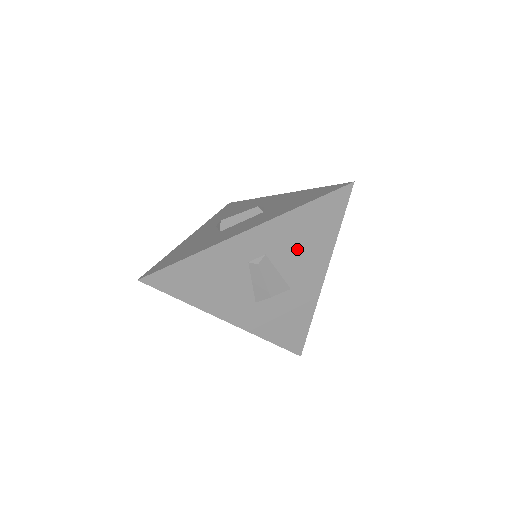
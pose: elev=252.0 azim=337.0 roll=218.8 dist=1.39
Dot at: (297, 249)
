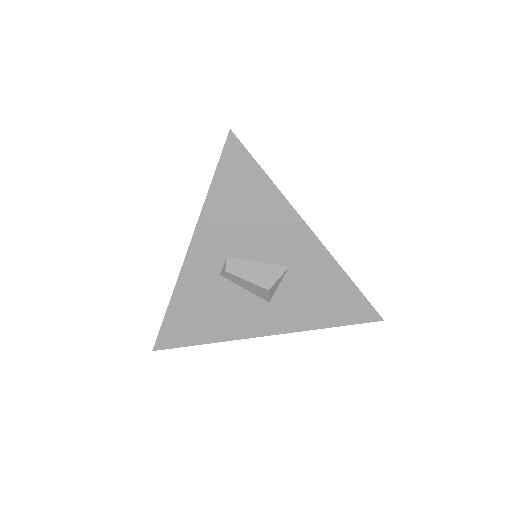
Dot at: (250, 230)
